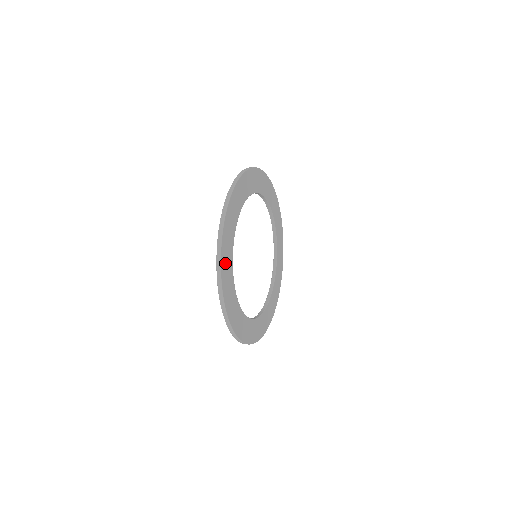
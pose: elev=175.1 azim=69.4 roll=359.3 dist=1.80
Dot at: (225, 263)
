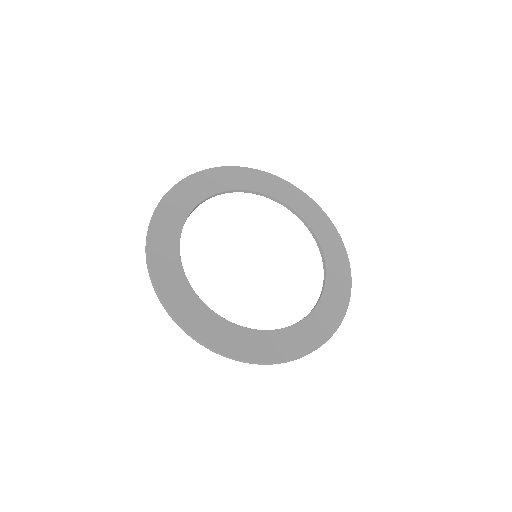
Dot at: (169, 209)
